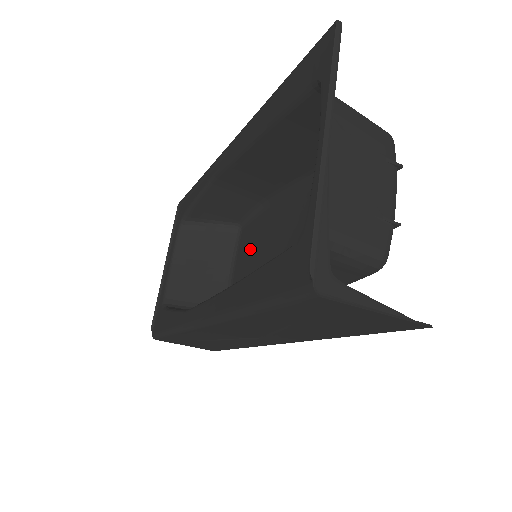
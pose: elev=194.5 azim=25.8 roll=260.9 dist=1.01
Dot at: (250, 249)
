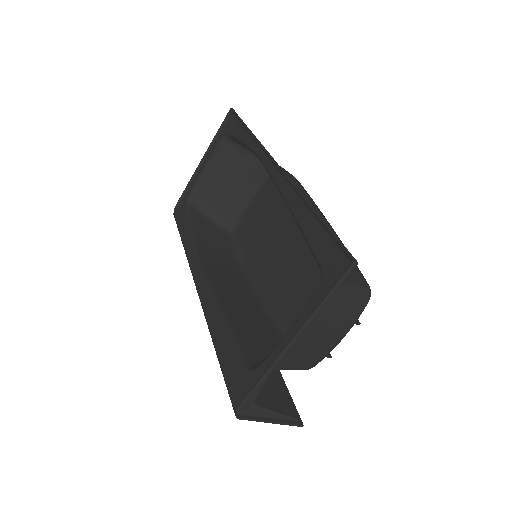
Dot at: (269, 202)
